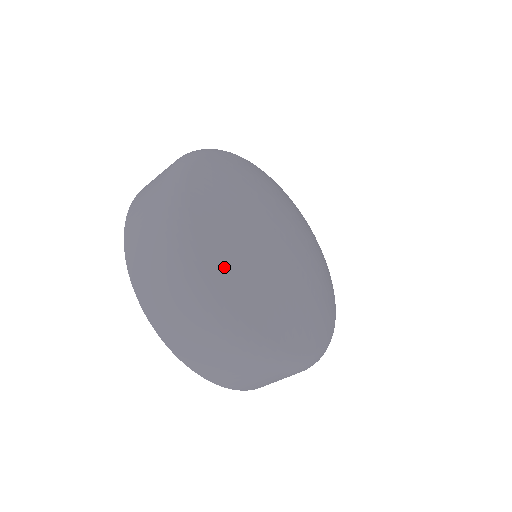
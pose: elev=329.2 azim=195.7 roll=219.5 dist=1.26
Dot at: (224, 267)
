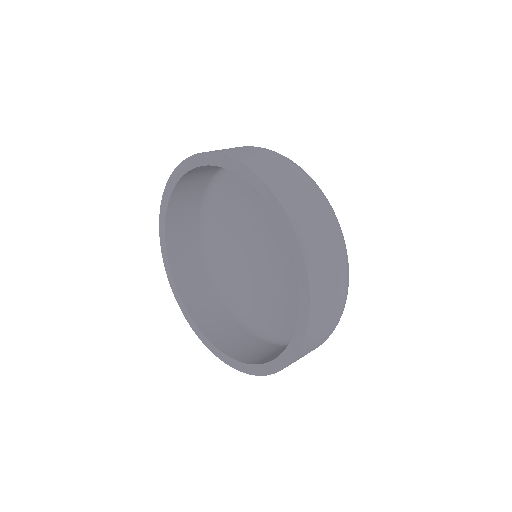
Dot at: occluded
